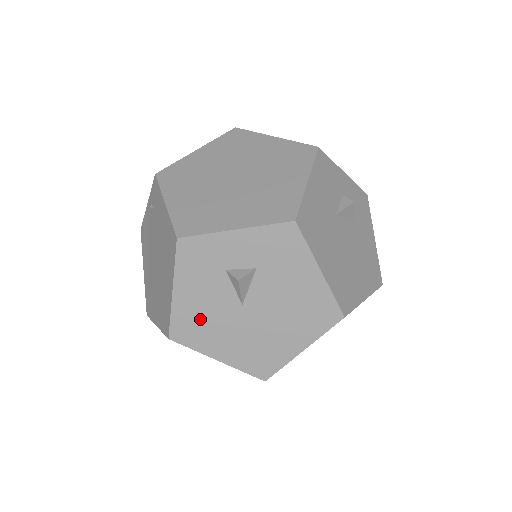
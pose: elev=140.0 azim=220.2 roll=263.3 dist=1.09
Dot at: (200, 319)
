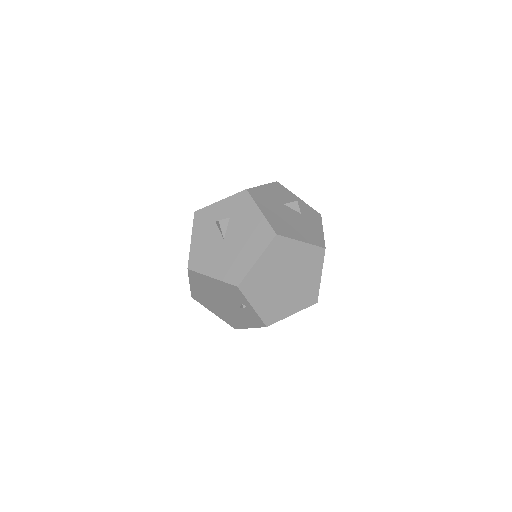
Dot at: (203, 253)
